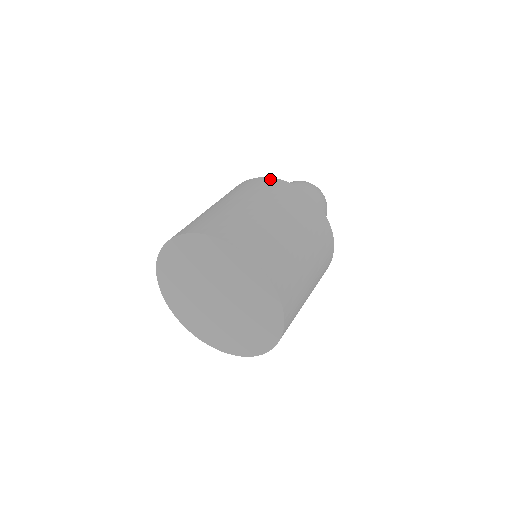
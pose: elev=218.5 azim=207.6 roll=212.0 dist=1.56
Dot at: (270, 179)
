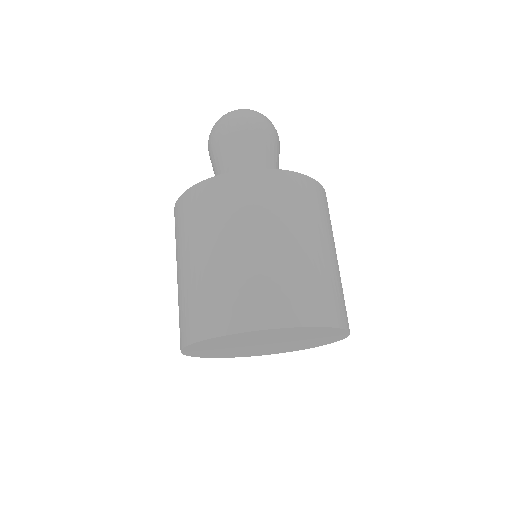
Dot at: (305, 179)
